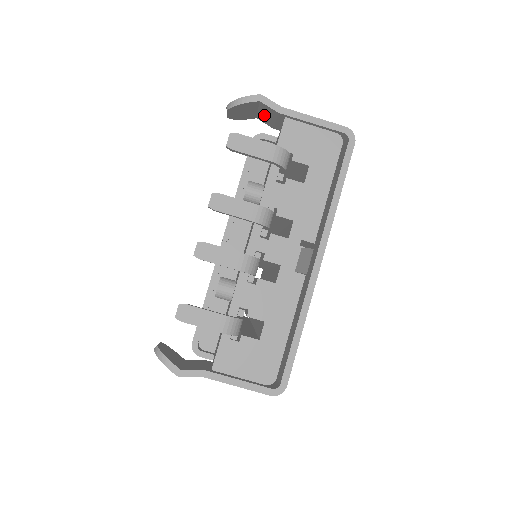
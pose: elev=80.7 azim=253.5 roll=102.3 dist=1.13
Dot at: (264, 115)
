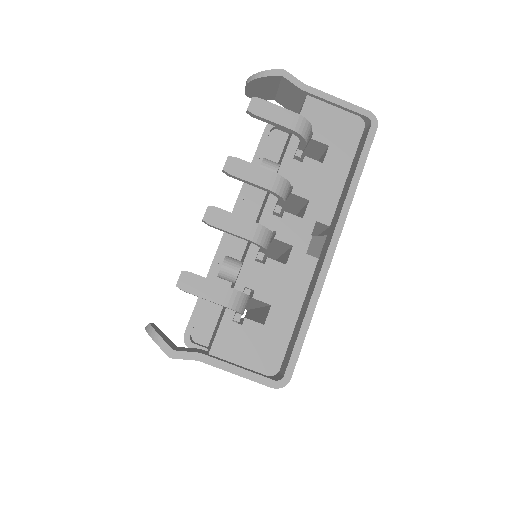
Dot at: (284, 95)
